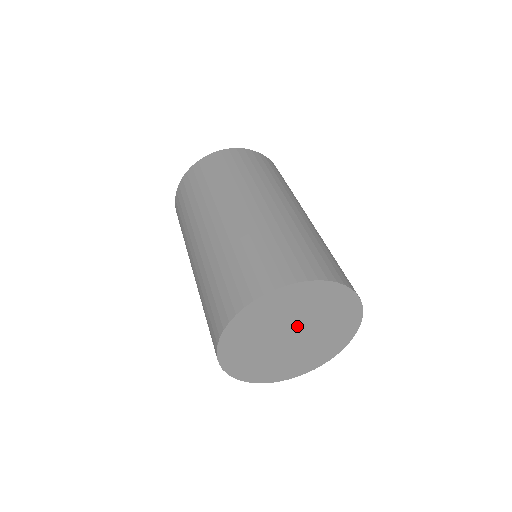
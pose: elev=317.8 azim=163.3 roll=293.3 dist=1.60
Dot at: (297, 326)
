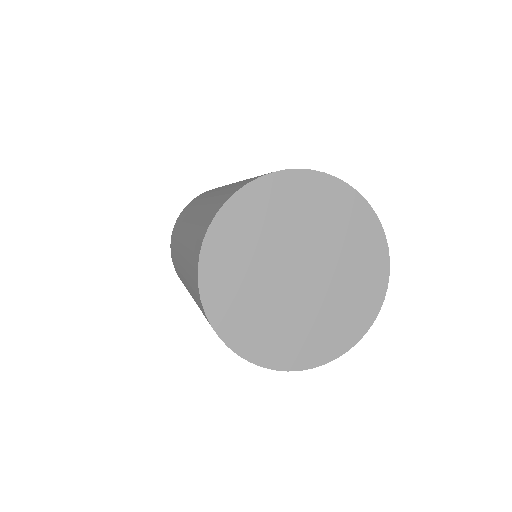
Dot at: (297, 252)
